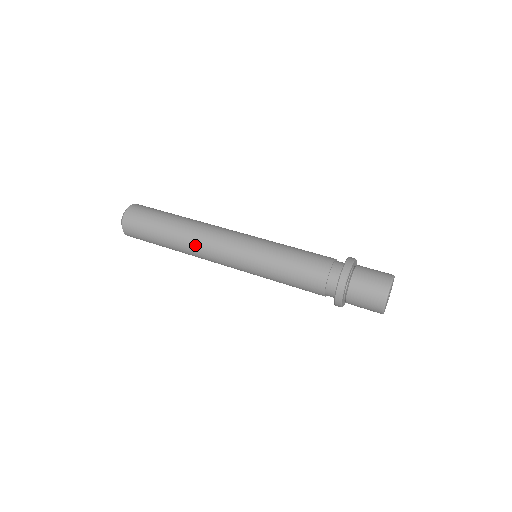
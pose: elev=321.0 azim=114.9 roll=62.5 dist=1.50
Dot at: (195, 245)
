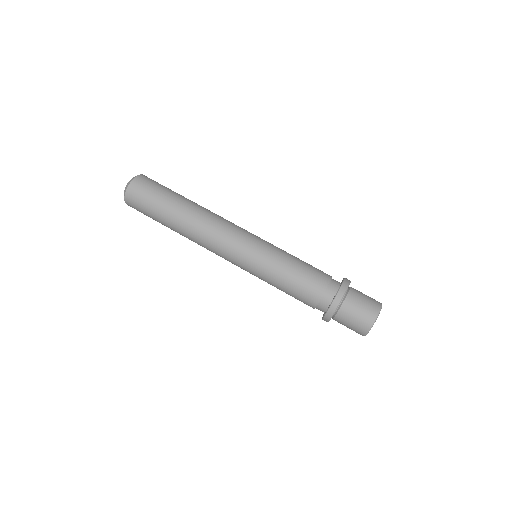
Dot at: (203, 225)
